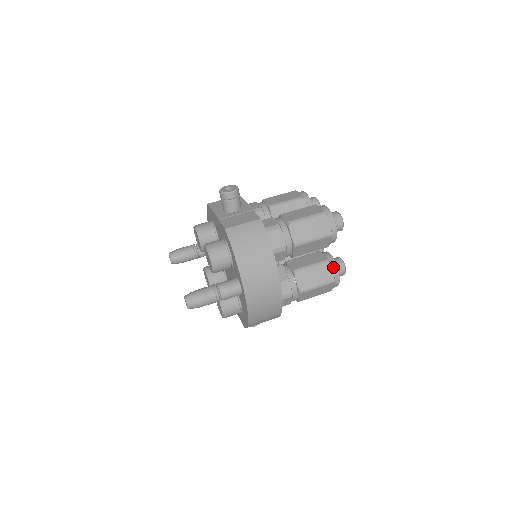
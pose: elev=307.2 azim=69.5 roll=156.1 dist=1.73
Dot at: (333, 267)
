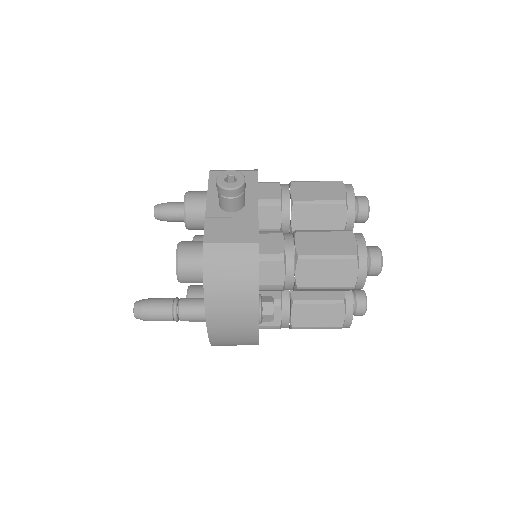
Dot at: (347, 311)
